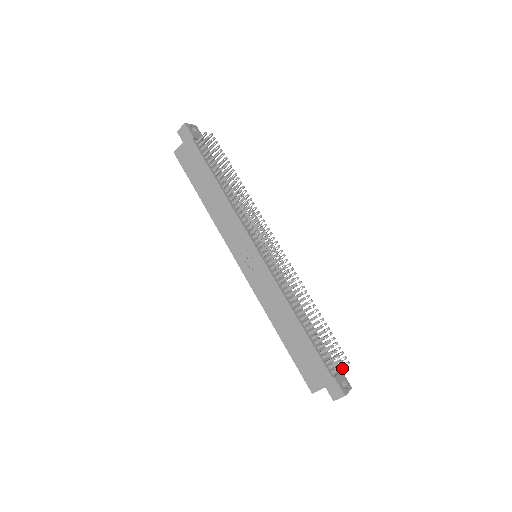
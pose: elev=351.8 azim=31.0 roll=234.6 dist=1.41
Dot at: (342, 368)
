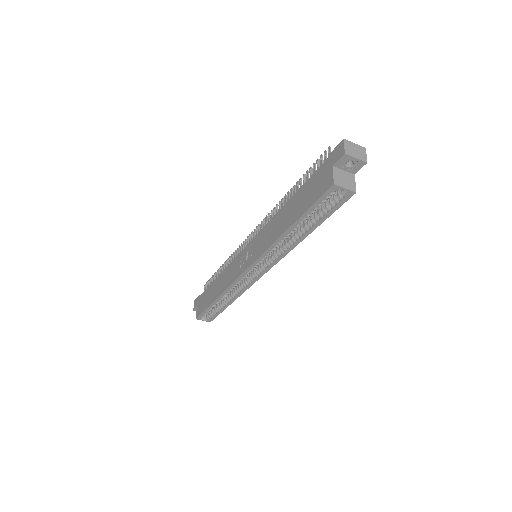
Dot at: (329, 151)
